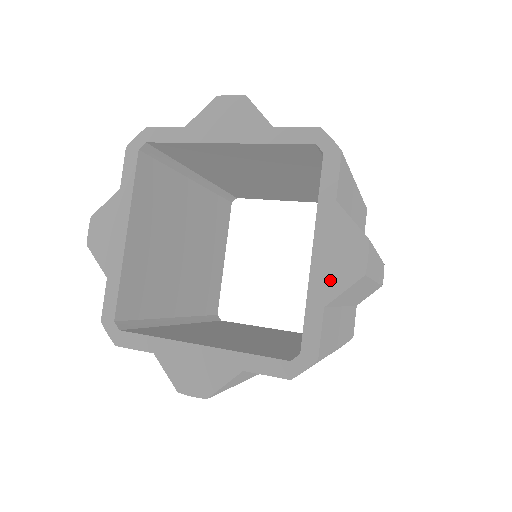
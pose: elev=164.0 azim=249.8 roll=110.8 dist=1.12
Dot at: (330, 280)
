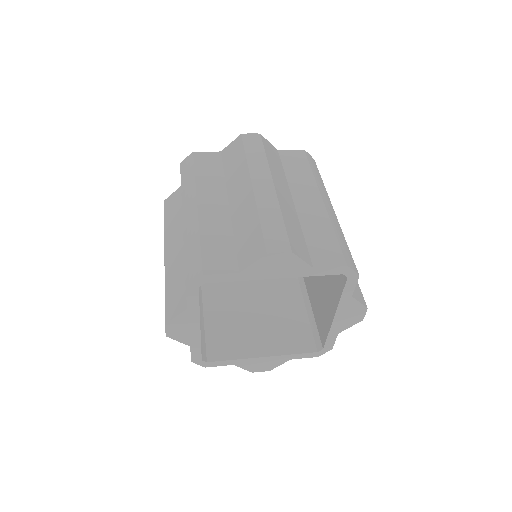
Dot at: (343, 325)
